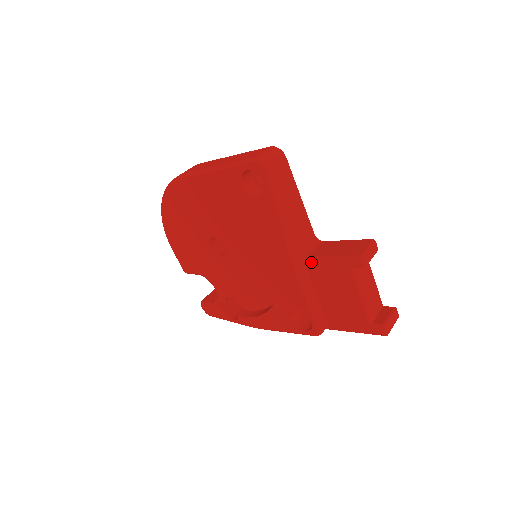
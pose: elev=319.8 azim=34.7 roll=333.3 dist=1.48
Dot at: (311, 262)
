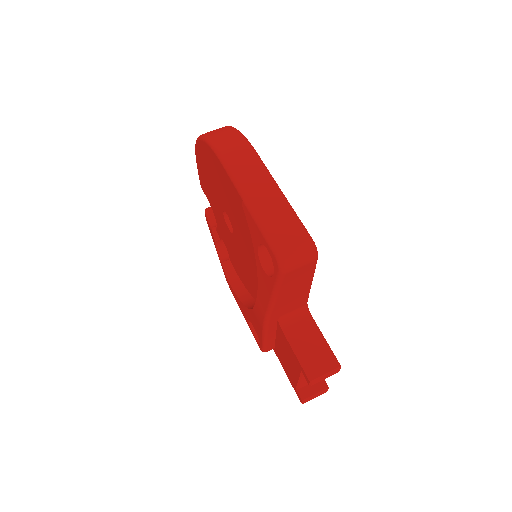
Dot at: (281, 331)
